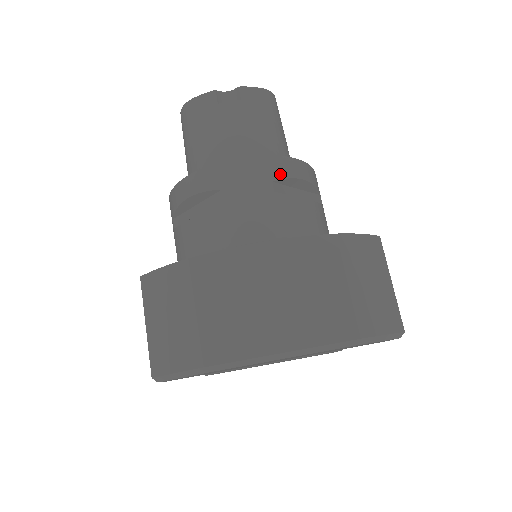
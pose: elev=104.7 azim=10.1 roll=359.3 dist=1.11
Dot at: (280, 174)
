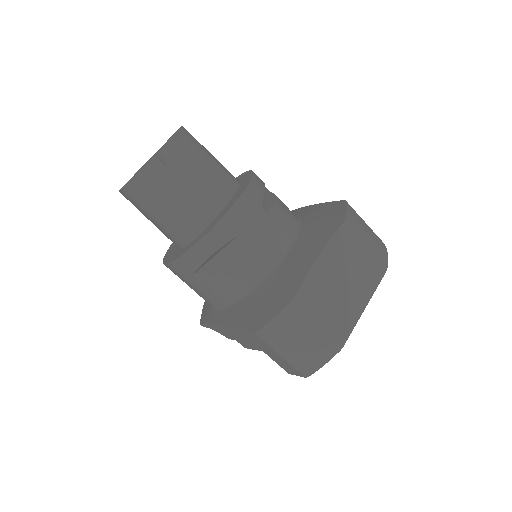
Dot at: (260, 196)
